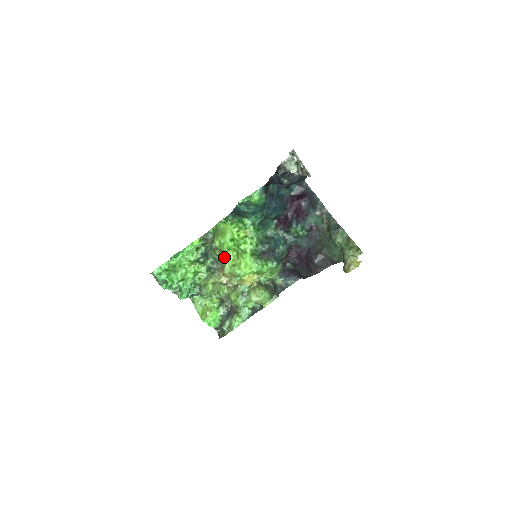
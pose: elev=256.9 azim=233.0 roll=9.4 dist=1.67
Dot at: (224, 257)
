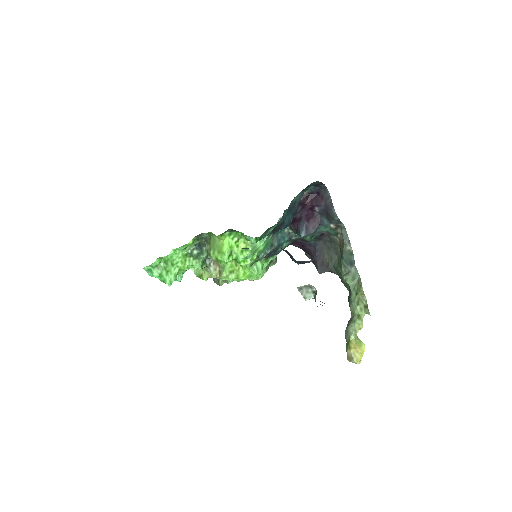
Dot at: occluded
